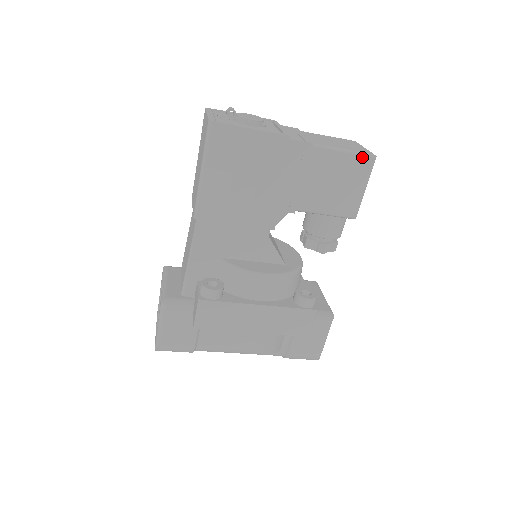
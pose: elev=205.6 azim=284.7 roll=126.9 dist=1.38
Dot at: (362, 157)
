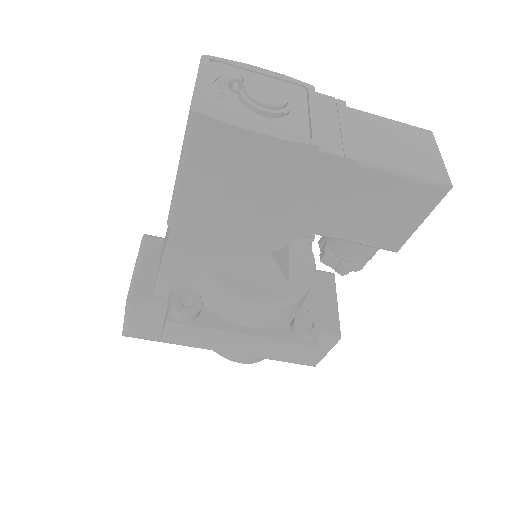
Dot at: (430, 185)
